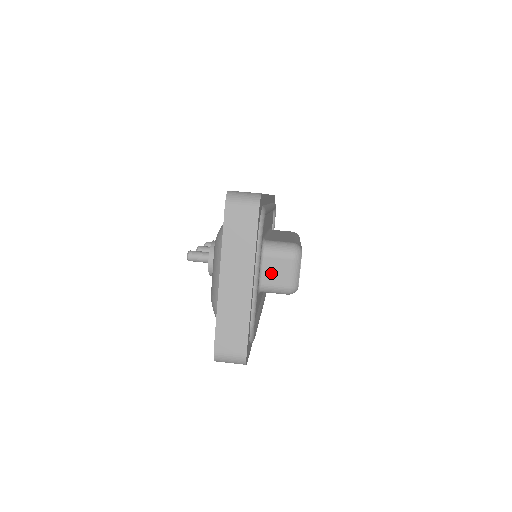
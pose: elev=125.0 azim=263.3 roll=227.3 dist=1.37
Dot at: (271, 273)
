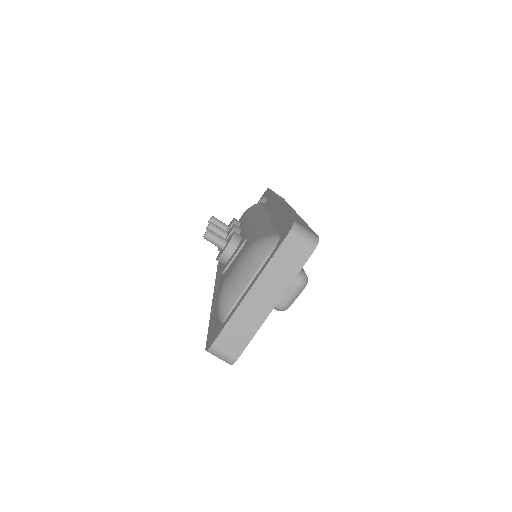
Dot at: occluded
